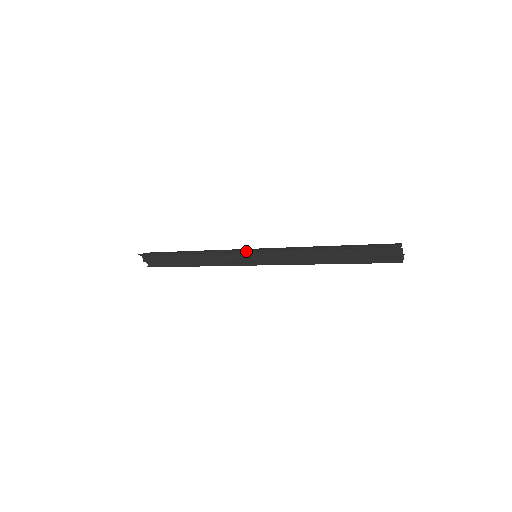
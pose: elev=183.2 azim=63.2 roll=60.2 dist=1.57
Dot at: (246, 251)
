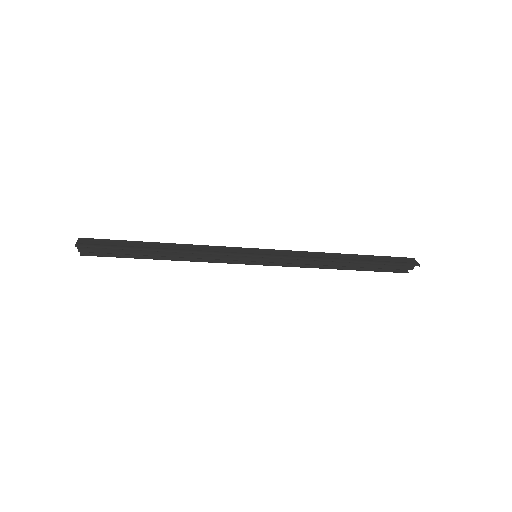
Dot at: (254, 256)
